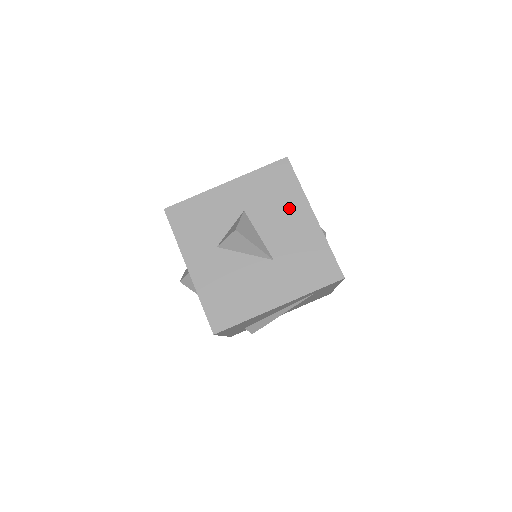
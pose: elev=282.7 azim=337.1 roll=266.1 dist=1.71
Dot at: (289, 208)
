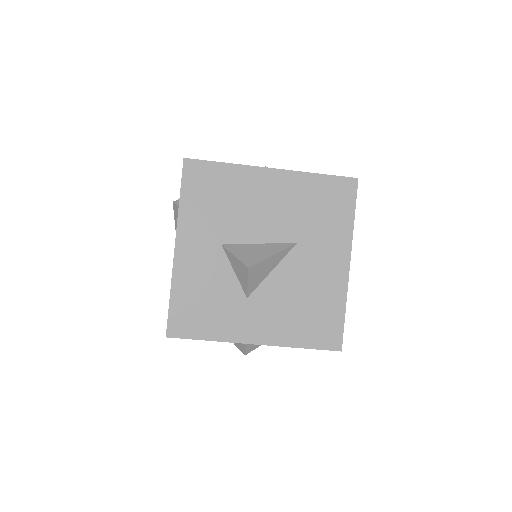
Dot at: (247, 192)
